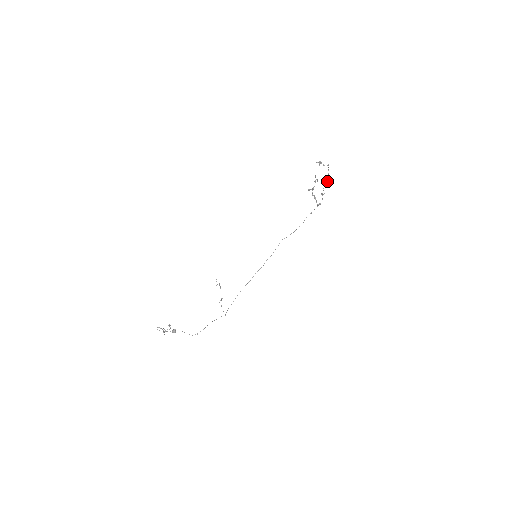
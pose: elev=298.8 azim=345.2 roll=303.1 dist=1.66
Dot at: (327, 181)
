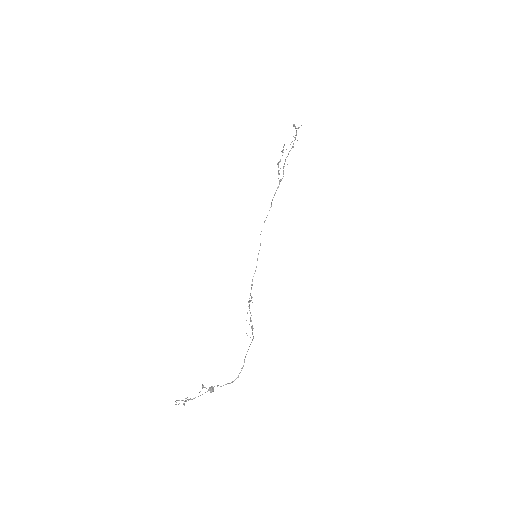
Dot at: occluded
